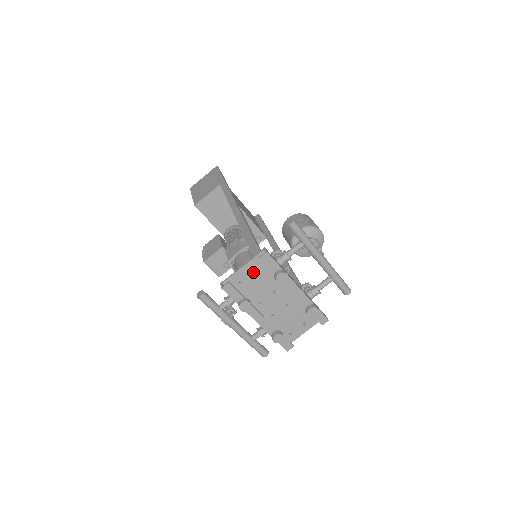
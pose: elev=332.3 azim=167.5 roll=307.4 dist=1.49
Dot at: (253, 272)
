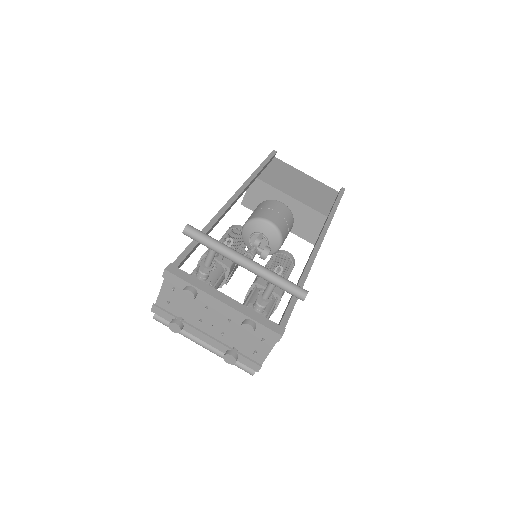
Dot at: (174, 290)
